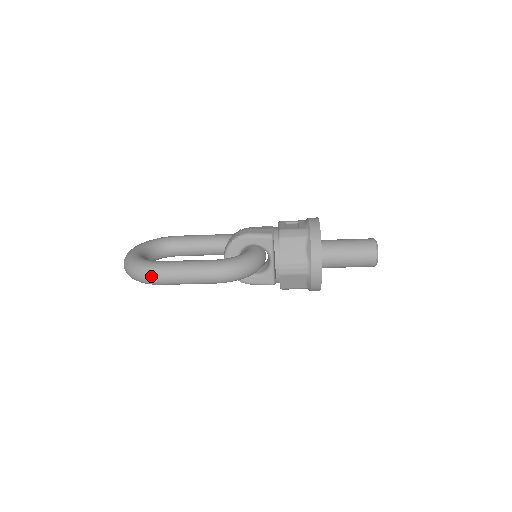
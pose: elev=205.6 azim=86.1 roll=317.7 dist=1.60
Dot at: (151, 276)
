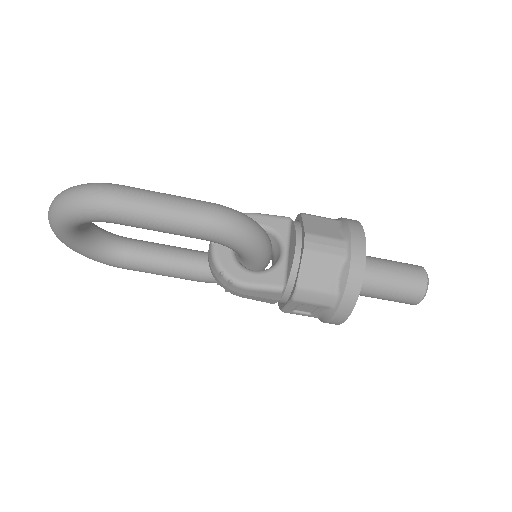
Dot at: (105, 190)
